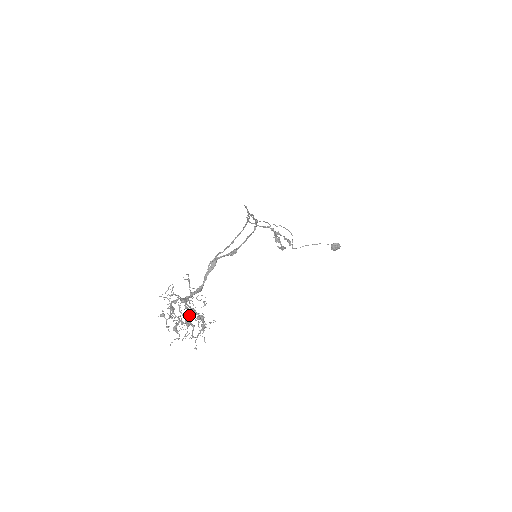
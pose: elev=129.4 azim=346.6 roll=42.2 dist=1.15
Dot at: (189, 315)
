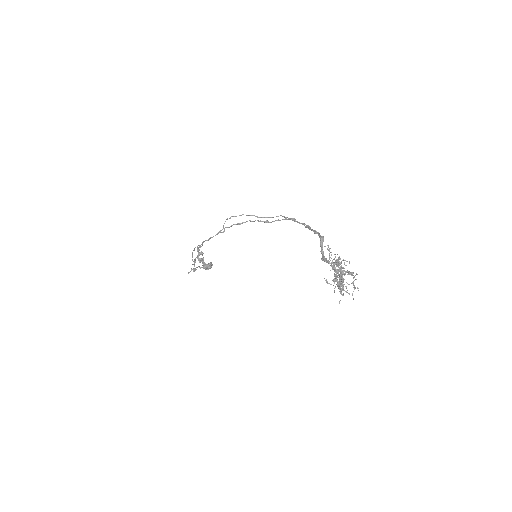
Dot at: (336, 277)
